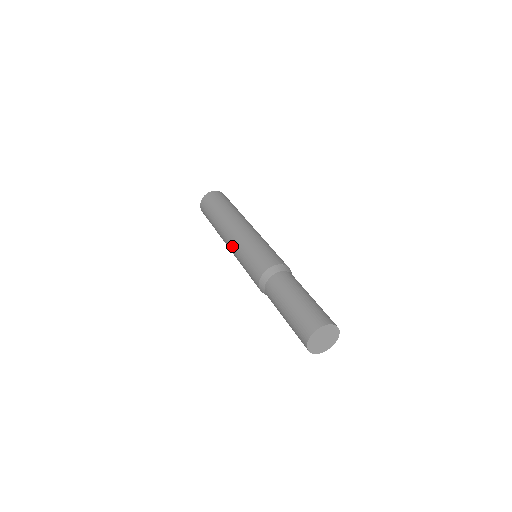
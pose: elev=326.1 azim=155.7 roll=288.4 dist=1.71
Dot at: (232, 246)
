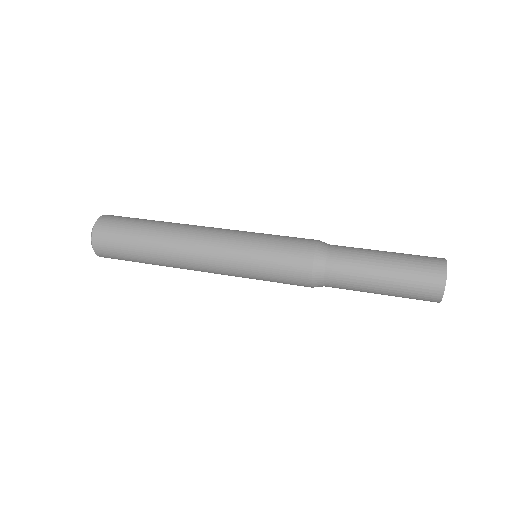
Dot at: (220, 253)
